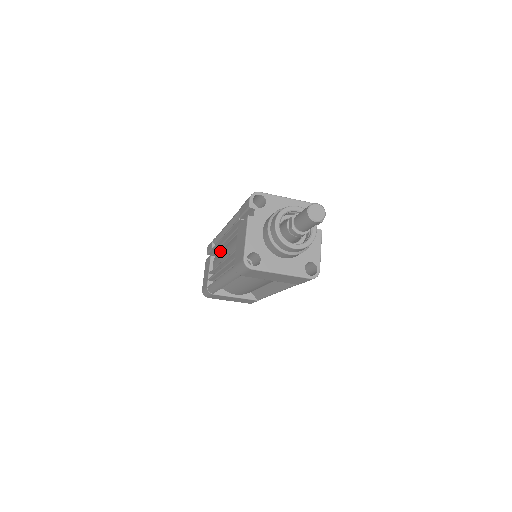
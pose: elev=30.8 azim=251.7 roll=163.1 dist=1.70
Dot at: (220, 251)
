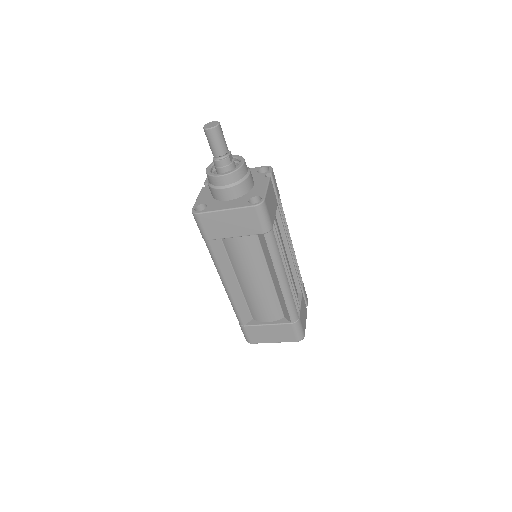
Dot at: occluded
